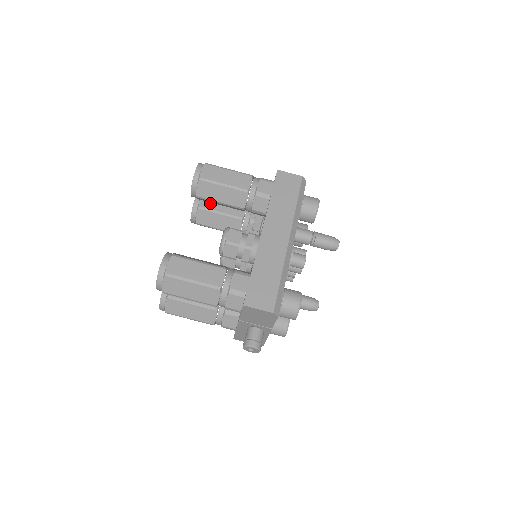
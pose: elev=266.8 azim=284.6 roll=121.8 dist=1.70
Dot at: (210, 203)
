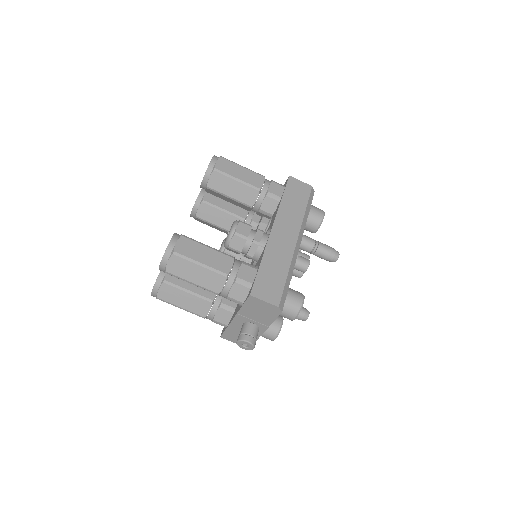
Dot at: (214, 199)
